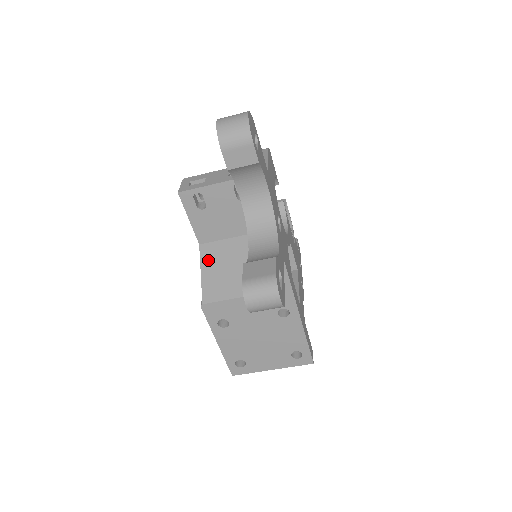
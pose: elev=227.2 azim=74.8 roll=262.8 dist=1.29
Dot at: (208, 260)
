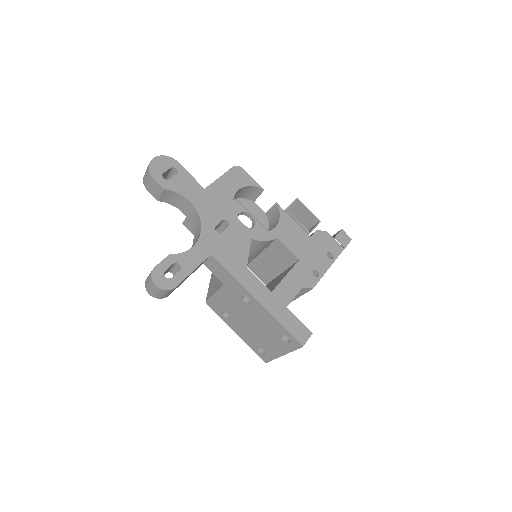
Dot at: occluded
